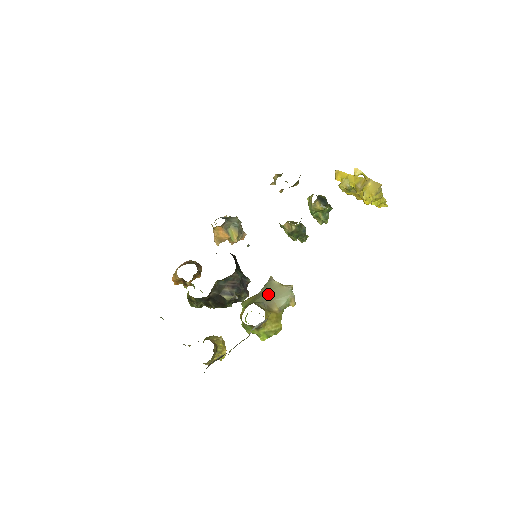
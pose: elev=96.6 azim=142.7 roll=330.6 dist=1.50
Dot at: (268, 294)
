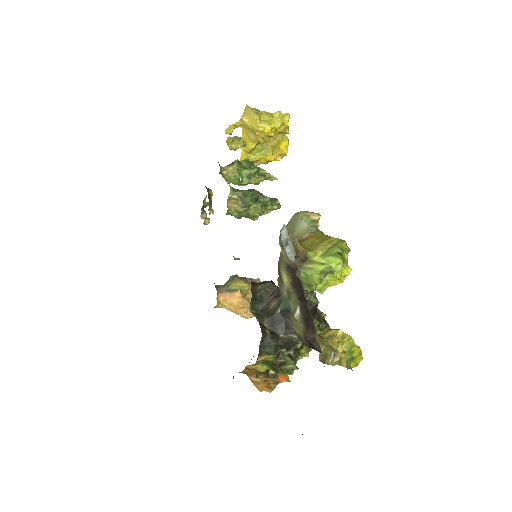
Dot at: occluded
